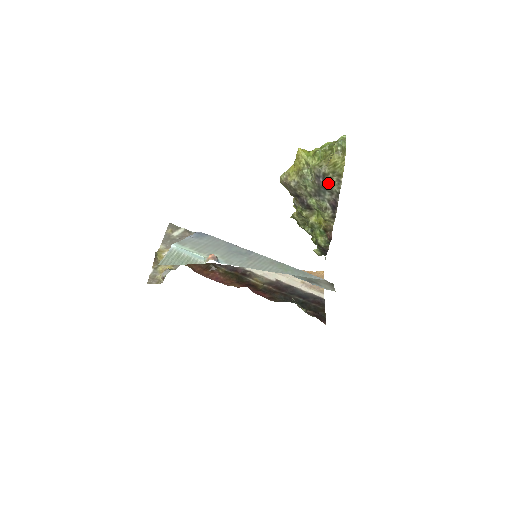
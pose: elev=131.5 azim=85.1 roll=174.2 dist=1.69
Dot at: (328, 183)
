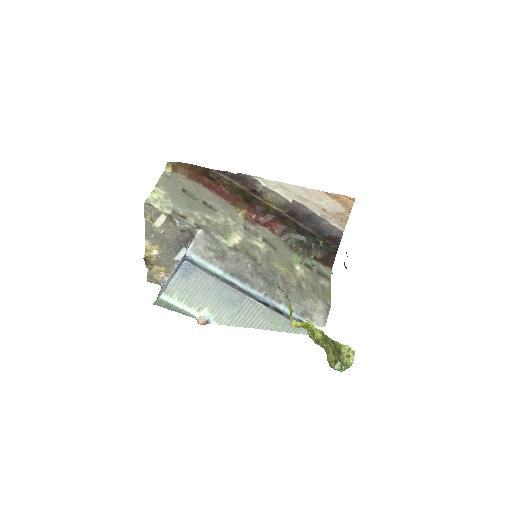
Dot at: occluded
